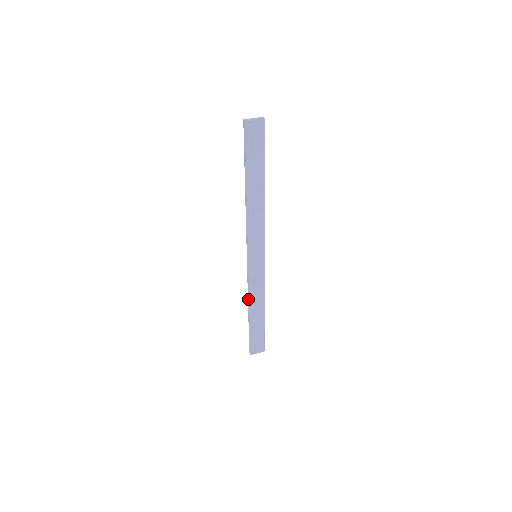
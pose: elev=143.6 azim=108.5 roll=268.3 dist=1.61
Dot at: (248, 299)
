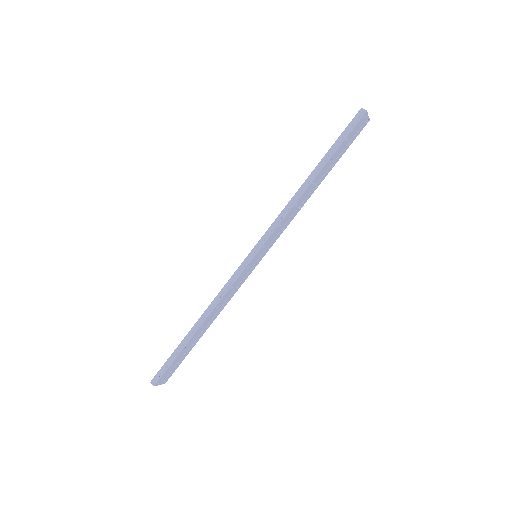
Dot at: (209, 307)
